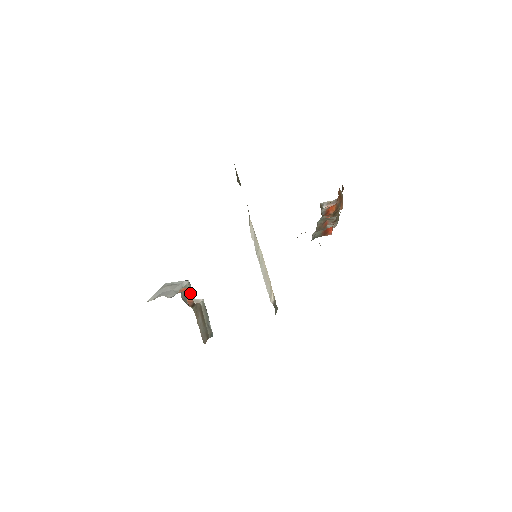
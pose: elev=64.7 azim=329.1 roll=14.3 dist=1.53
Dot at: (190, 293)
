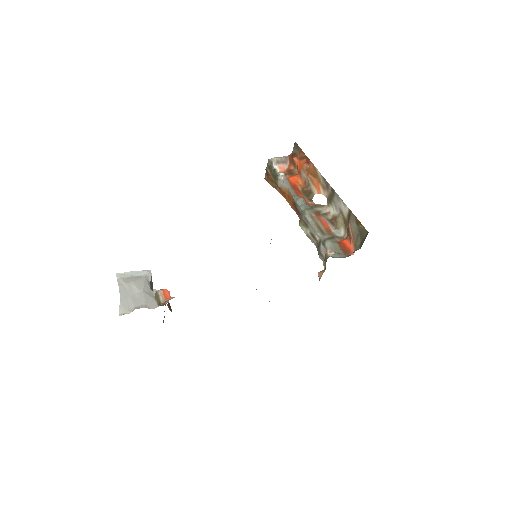
Dot at: occluded
